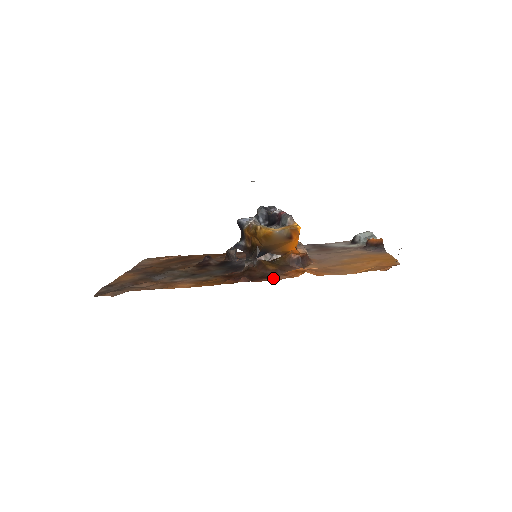
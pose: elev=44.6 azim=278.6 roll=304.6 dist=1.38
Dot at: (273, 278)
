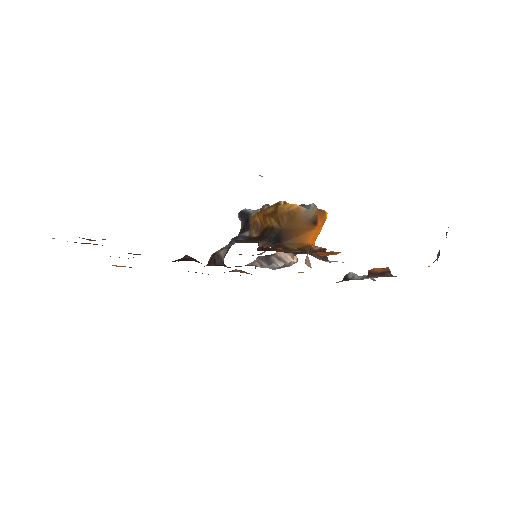
Dot at: occluded
